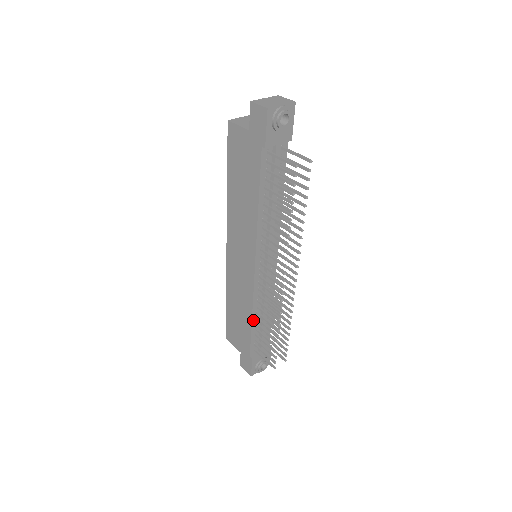
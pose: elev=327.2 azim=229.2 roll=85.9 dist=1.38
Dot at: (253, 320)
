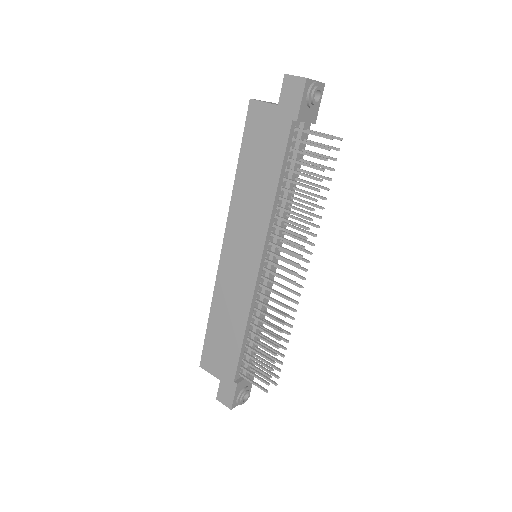
Dot at: (246, 333)
